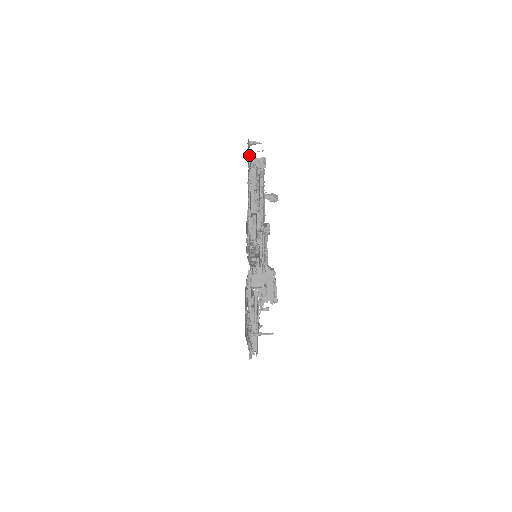
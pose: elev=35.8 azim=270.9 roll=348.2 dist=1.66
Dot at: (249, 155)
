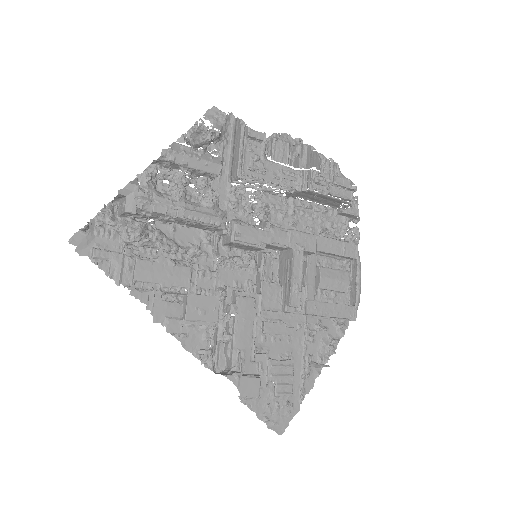
Dot at: (100, 259)
